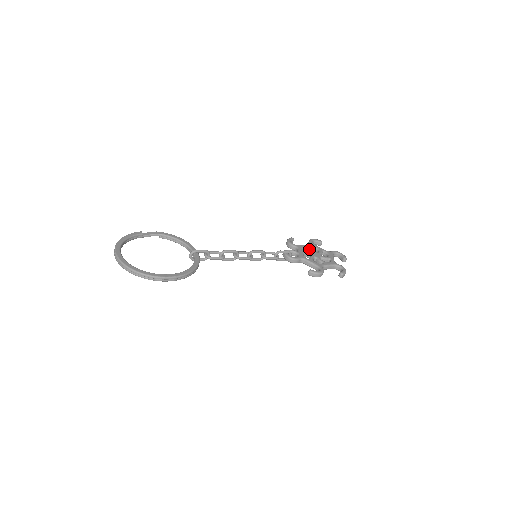
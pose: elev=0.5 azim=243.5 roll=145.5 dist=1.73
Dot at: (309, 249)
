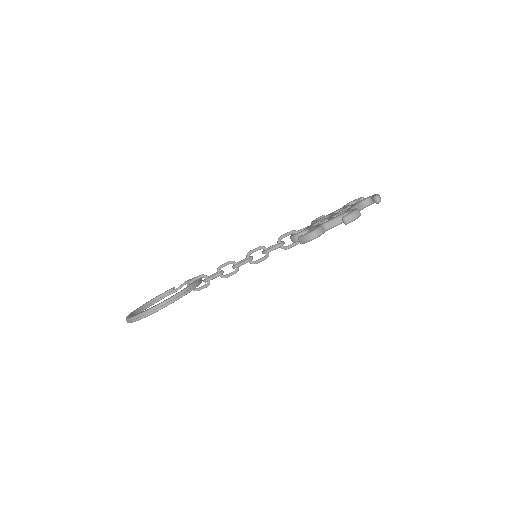
Dot at: (330, 215)
